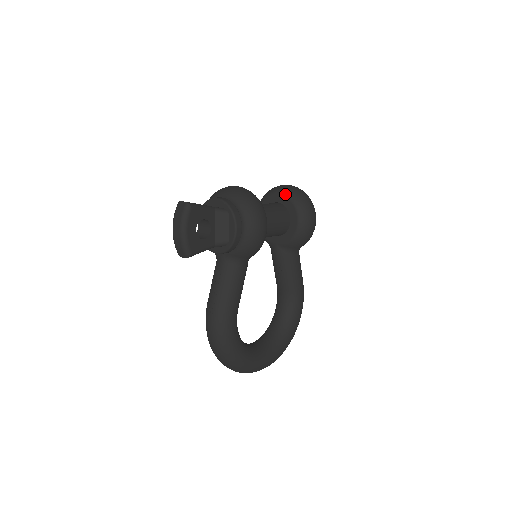
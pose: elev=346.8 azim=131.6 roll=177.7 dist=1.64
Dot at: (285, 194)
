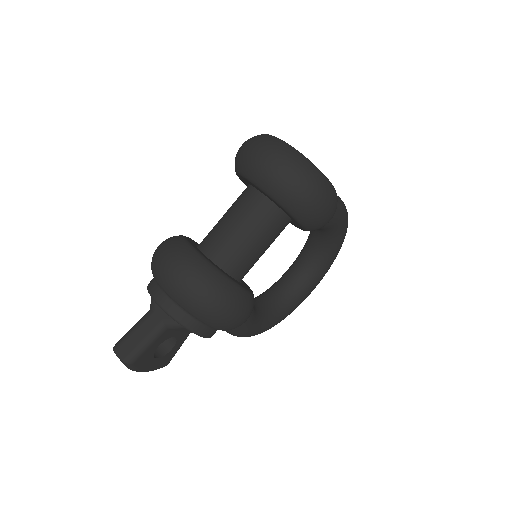
Dot at: (267, 194)
